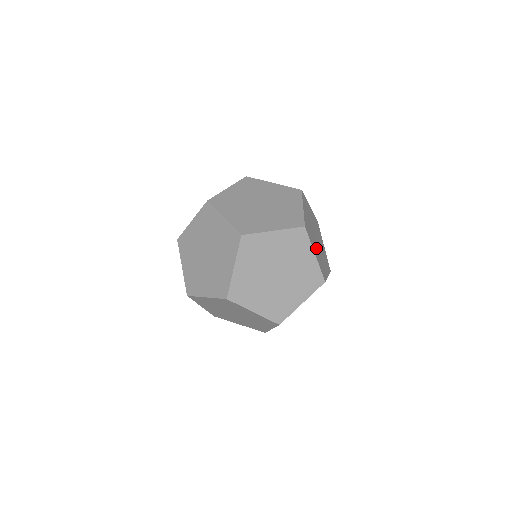
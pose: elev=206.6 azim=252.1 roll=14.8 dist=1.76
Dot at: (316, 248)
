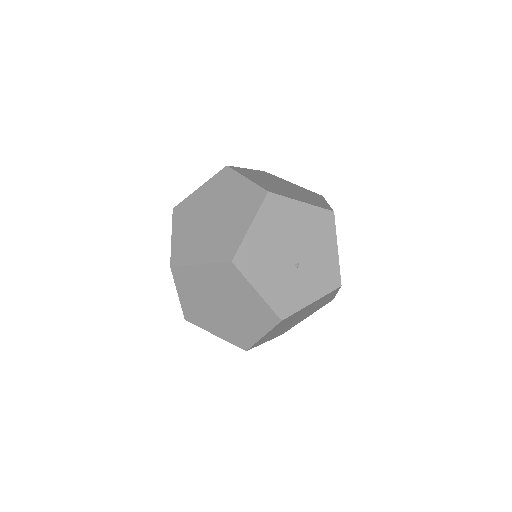
Dot at: (275, 275)
